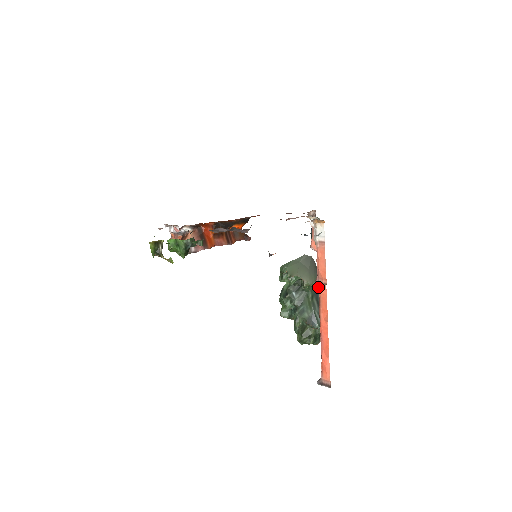
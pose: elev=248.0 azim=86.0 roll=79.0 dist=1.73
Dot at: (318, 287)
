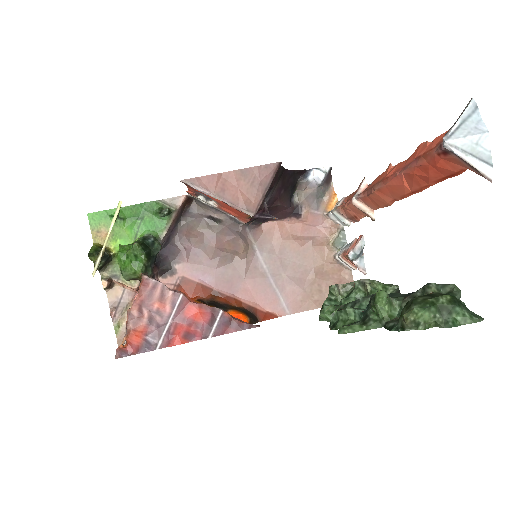
Dot at: (358, 195)
